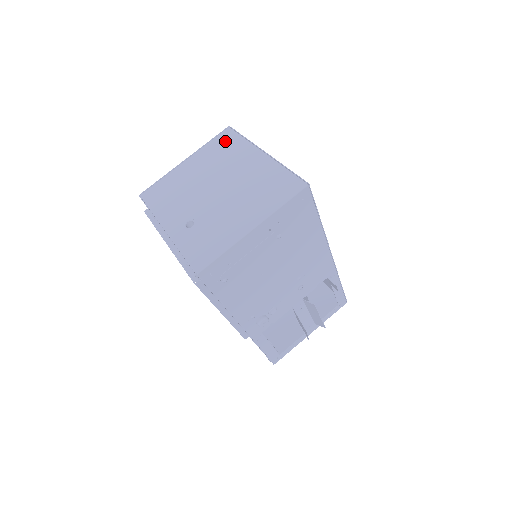
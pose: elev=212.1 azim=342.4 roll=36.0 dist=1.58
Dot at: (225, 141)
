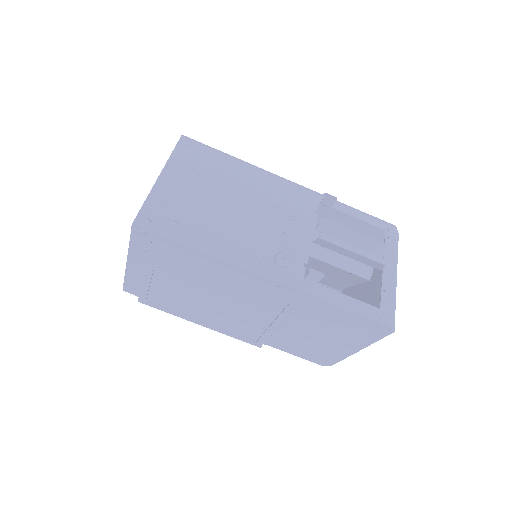
Dot at: occluded
